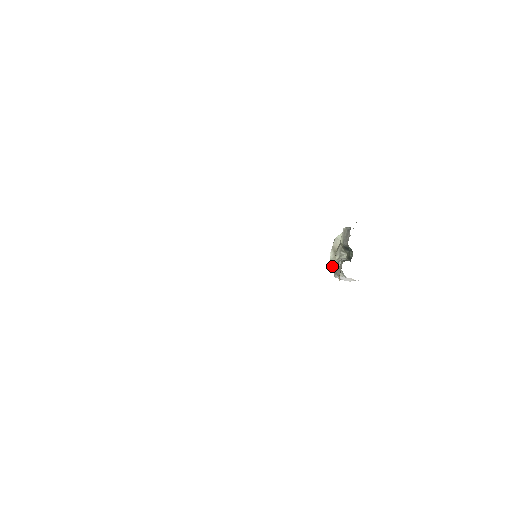
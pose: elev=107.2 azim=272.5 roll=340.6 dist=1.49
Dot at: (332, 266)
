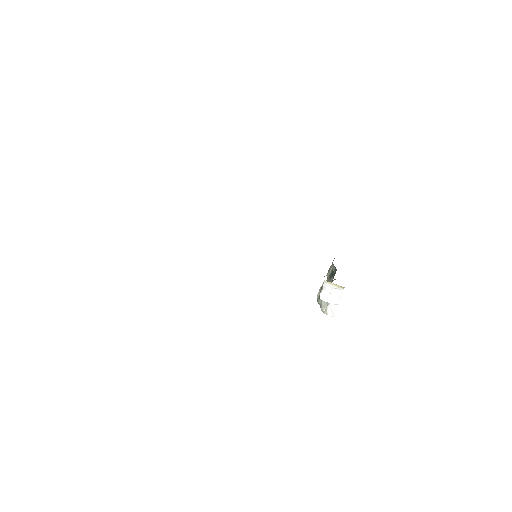
Dot at: (318, 301)
